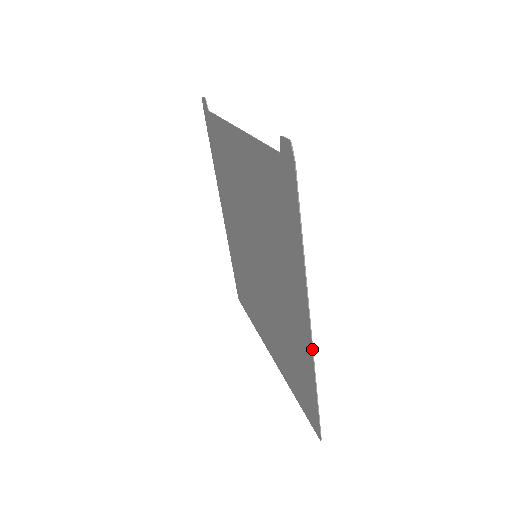
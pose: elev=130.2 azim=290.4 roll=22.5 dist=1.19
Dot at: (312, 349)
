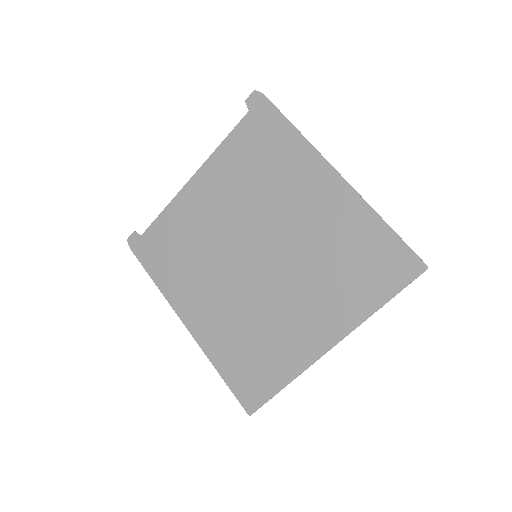
Dot at: (353, 188)
